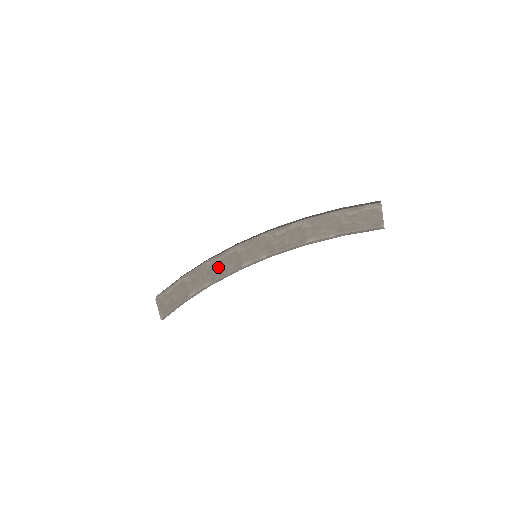
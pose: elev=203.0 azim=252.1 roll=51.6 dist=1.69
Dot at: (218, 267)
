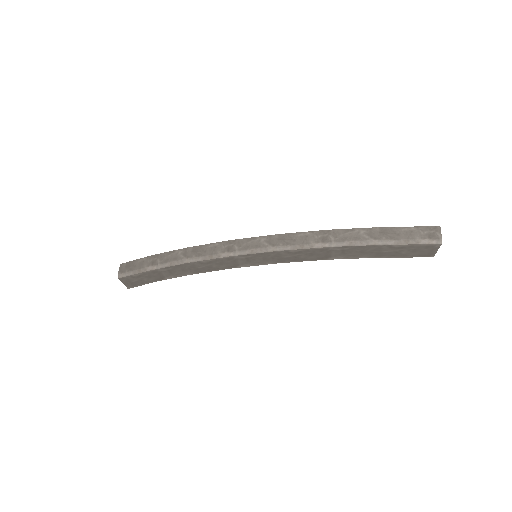
Dot at: (205, 266)
